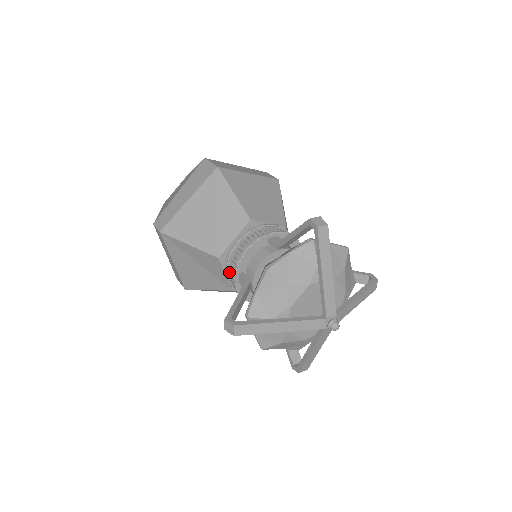
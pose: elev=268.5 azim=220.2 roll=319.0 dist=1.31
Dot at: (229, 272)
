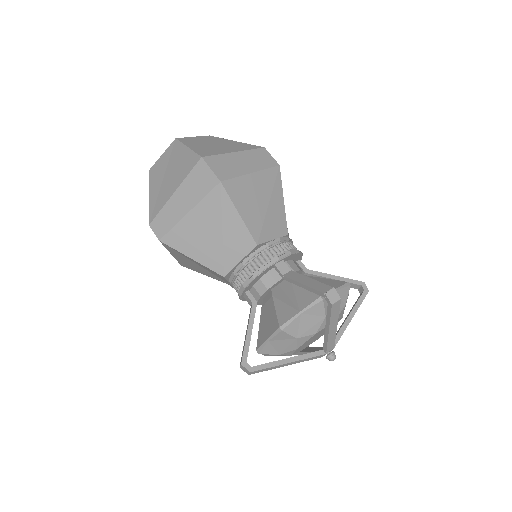
Dot at: (233, 285)
